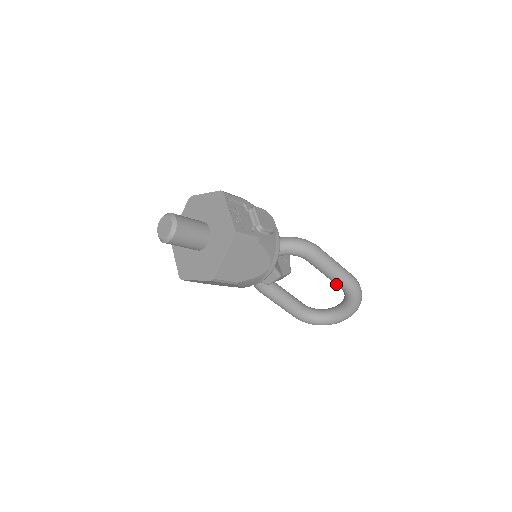
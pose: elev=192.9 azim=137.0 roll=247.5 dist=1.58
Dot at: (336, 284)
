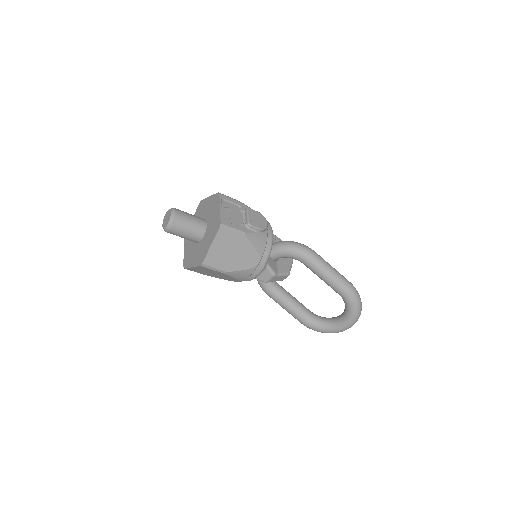
Dot at: (333, 289)
